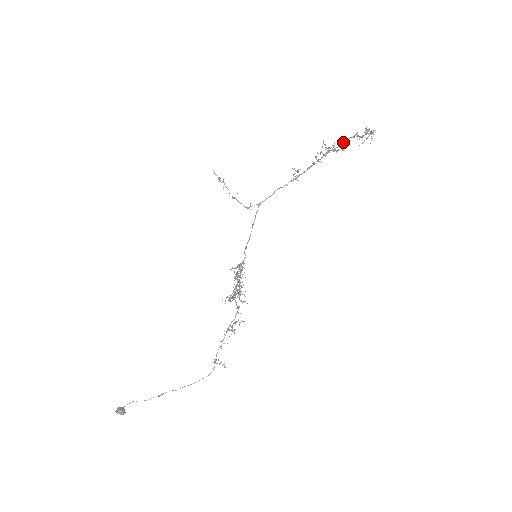
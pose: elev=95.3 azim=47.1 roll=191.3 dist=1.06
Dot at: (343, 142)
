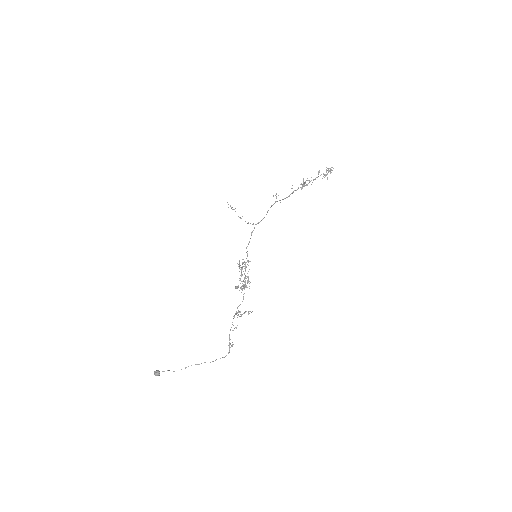
Dot at: (313, 179)
